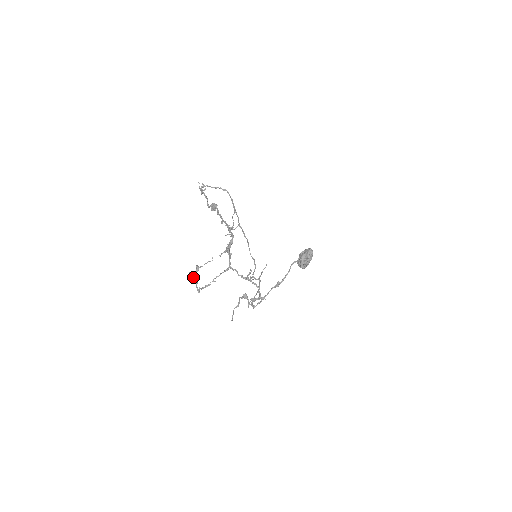
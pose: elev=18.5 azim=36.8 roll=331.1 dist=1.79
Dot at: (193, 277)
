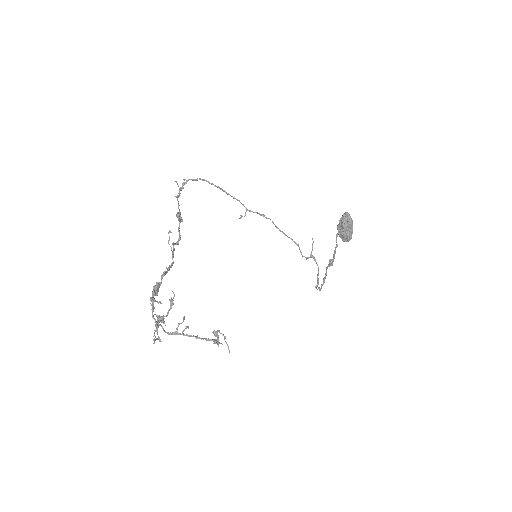
Dot at: (157, 321)
